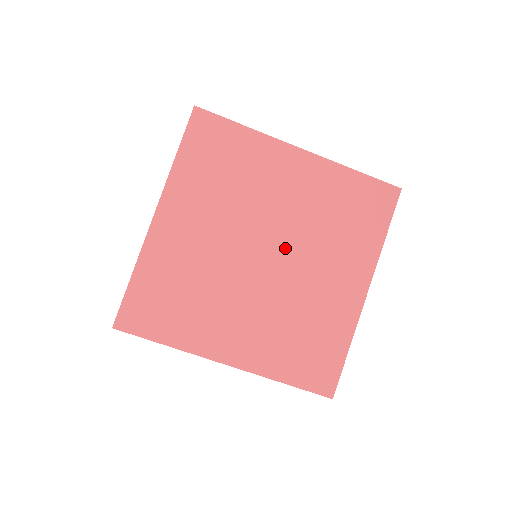
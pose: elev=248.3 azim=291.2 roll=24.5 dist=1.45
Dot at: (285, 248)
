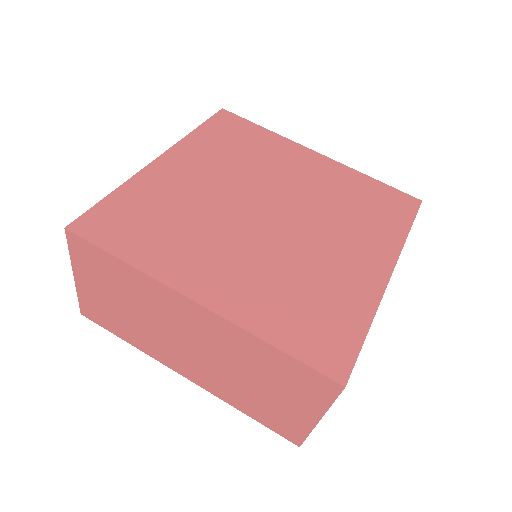
Dot at: (292, 213)
